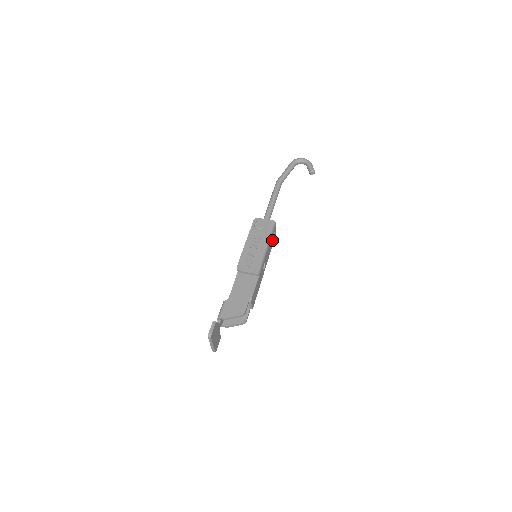
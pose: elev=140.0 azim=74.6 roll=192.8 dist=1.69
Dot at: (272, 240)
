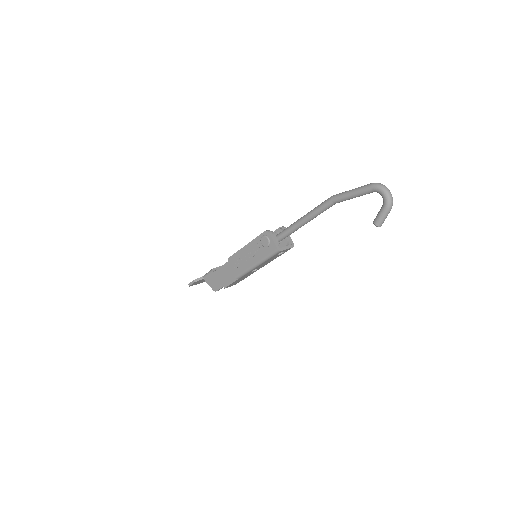
Dot at: (276, 256)
